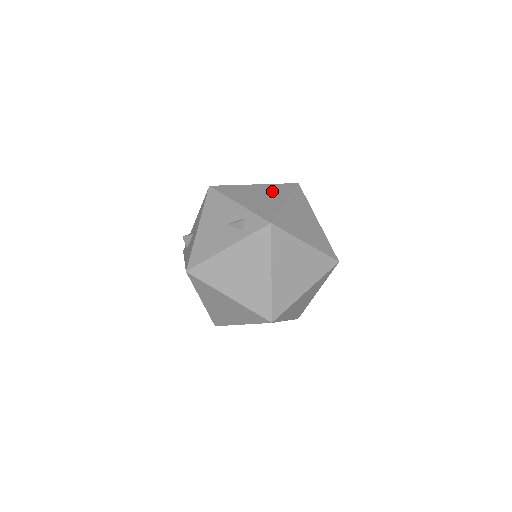
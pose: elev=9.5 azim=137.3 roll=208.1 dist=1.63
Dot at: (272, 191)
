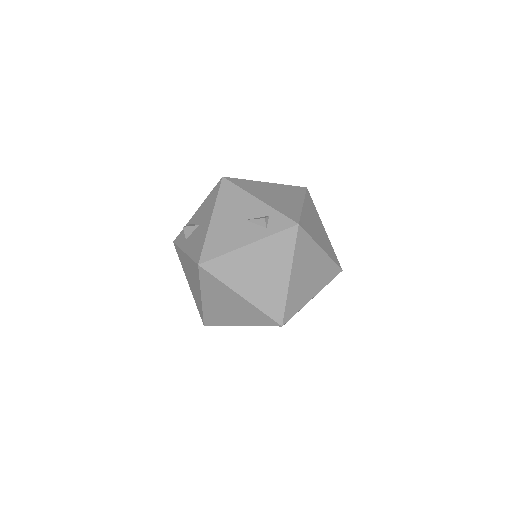
Dot at: (286, 192)
